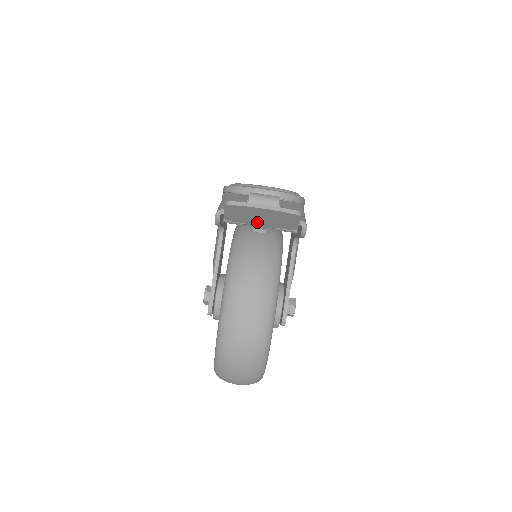
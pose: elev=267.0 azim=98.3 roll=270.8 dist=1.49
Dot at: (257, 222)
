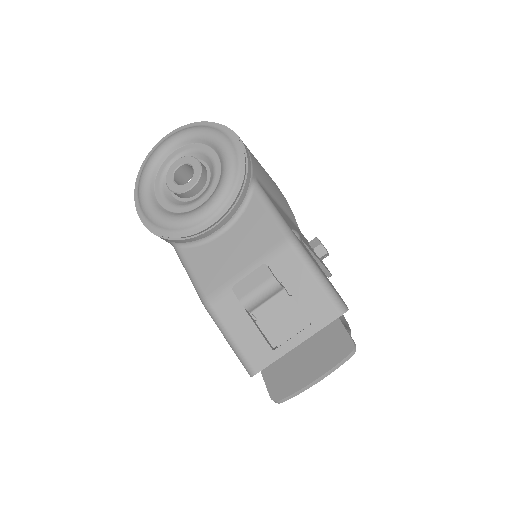
Dot at: (298, 352)
